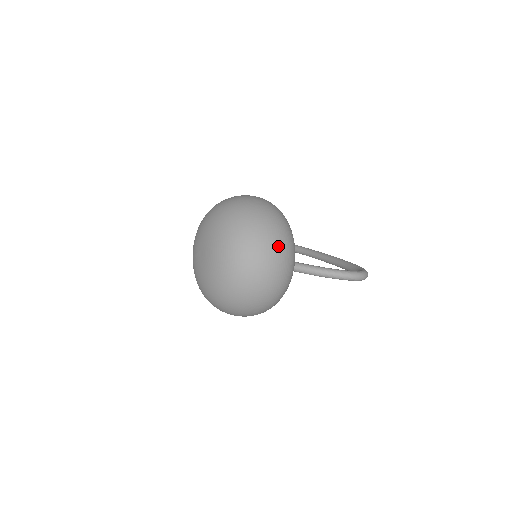
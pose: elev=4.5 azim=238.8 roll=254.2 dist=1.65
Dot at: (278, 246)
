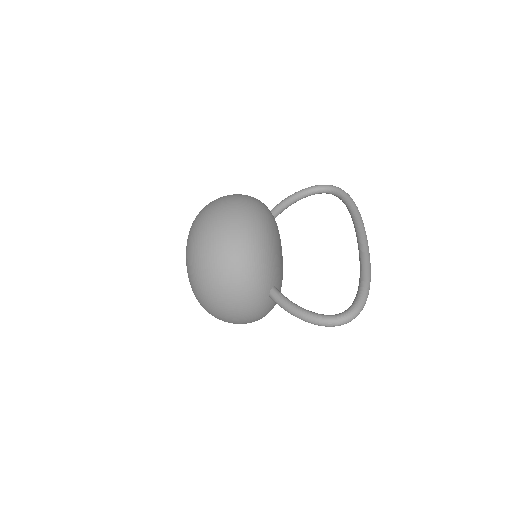
Dot at: (231, 290)
